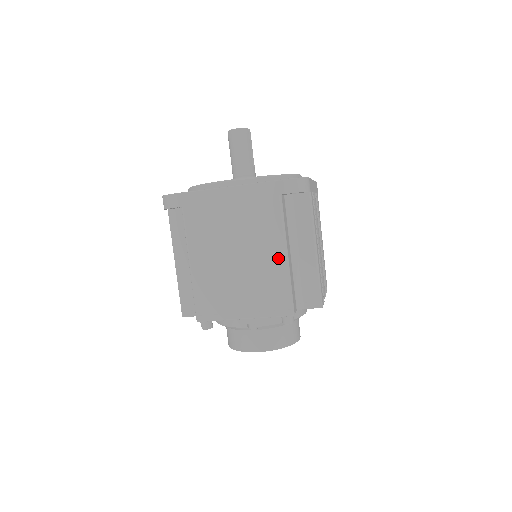
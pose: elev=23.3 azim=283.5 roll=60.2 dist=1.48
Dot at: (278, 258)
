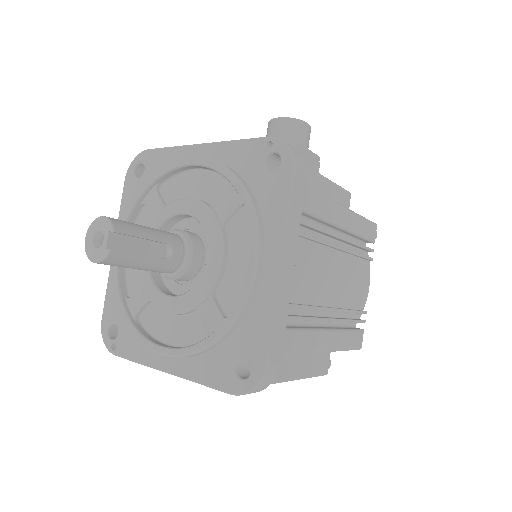
Dot at: occluded
